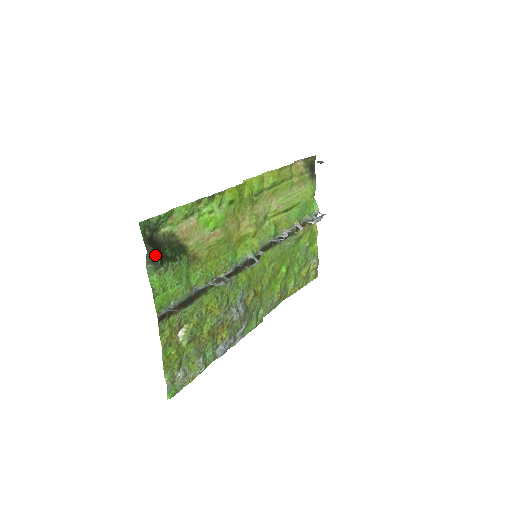
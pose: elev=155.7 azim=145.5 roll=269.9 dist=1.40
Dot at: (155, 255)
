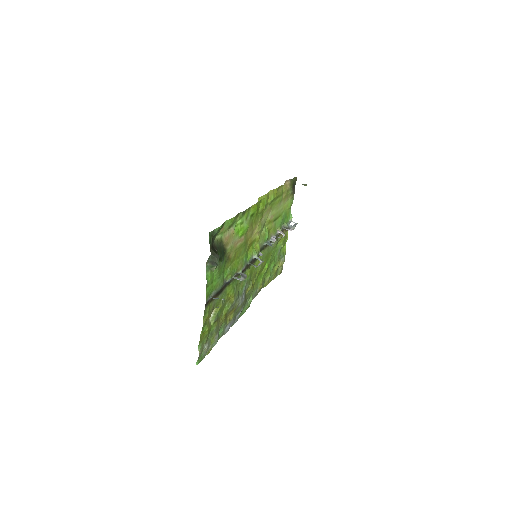
Dot at: (216, 257)
